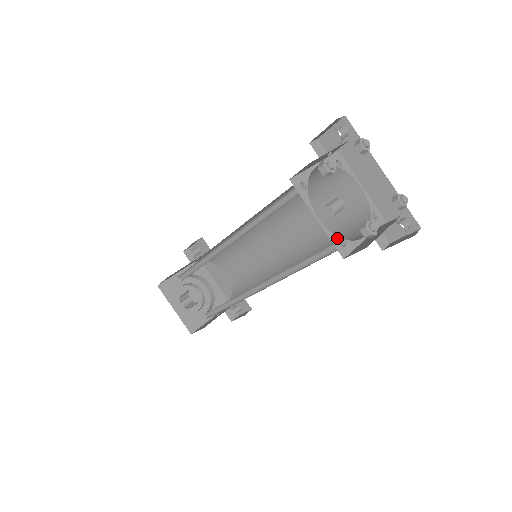
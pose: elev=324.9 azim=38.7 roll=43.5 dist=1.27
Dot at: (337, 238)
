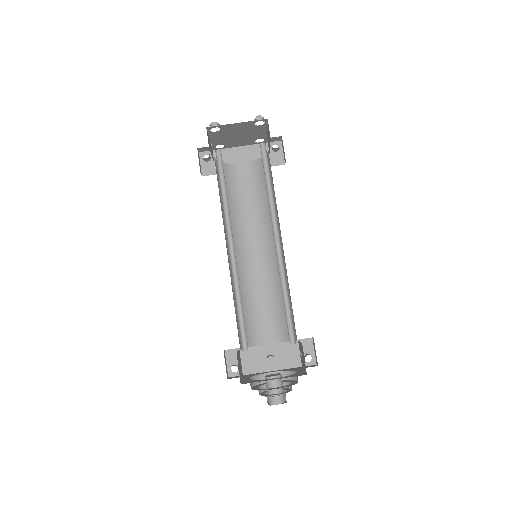
Dot at: occluded
